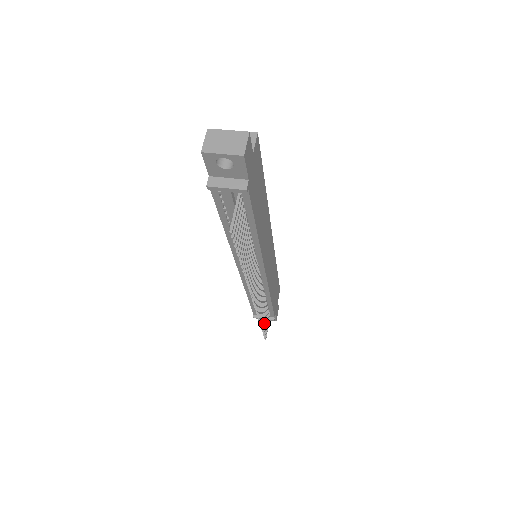
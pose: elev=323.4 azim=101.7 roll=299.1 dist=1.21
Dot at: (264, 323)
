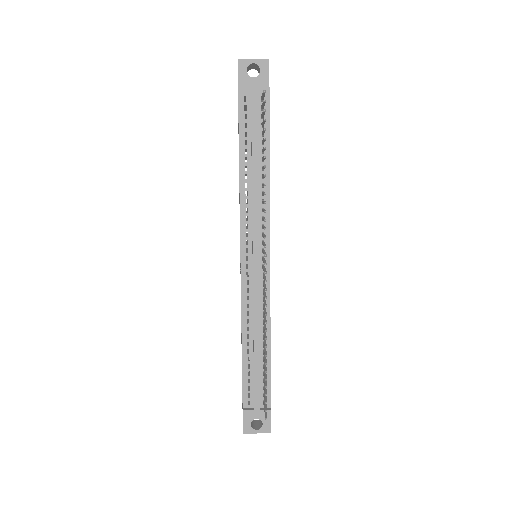
Dot at: (265, 374)
